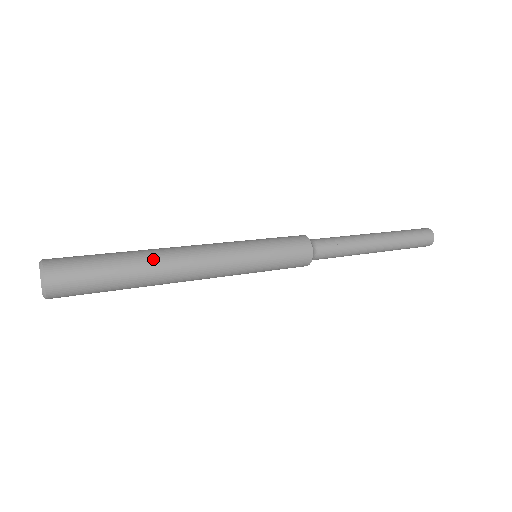
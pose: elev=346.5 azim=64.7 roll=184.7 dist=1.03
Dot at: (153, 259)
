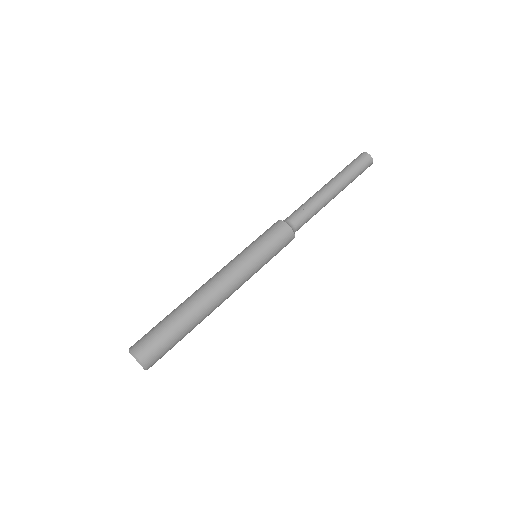
Dot at: occluded
